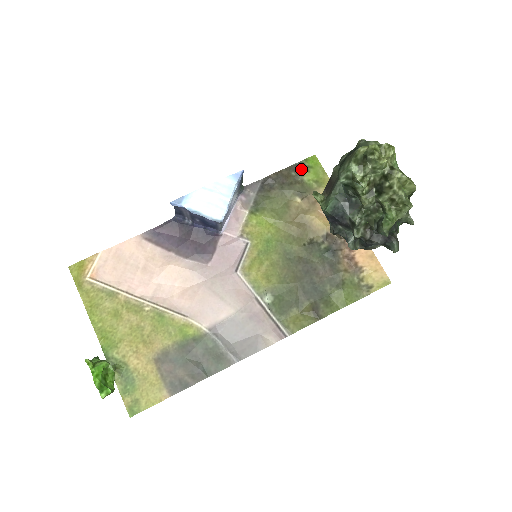
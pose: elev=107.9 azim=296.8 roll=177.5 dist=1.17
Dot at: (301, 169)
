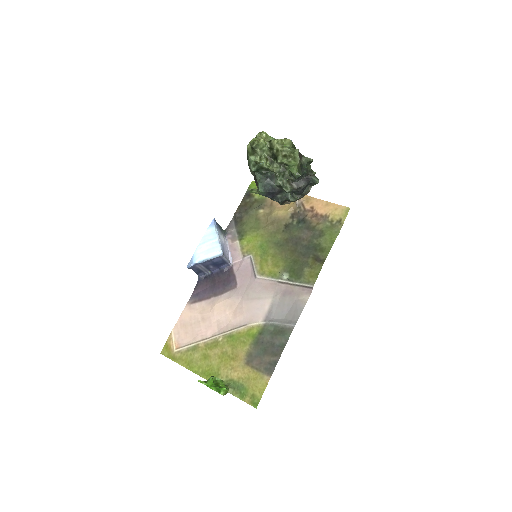
Dot at: (250, 194)
